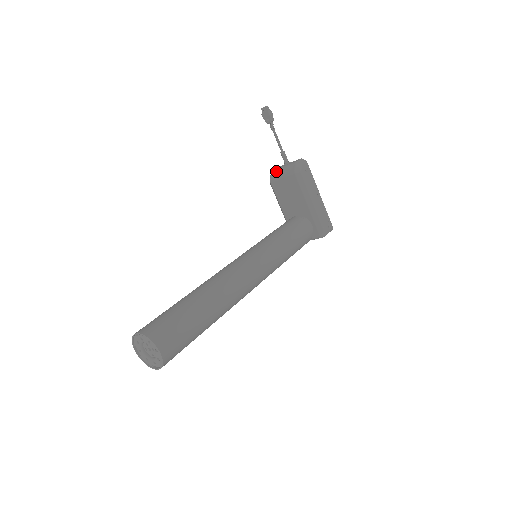
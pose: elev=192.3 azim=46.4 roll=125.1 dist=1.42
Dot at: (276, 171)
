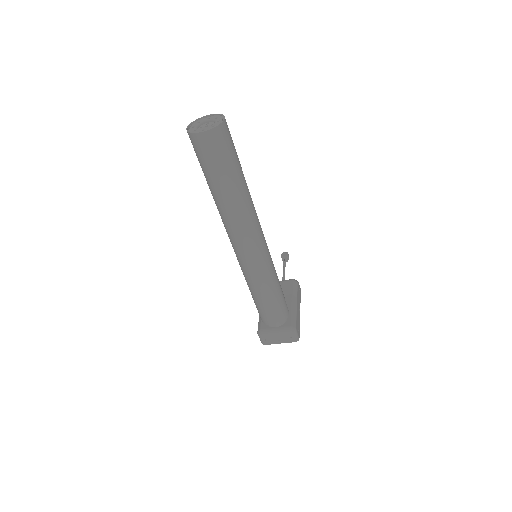
Dot at: occluded
